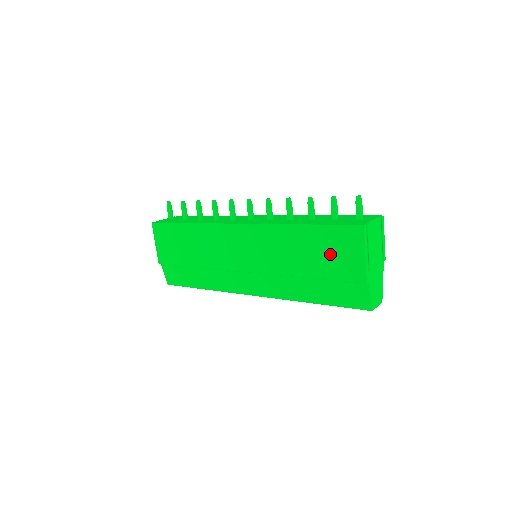
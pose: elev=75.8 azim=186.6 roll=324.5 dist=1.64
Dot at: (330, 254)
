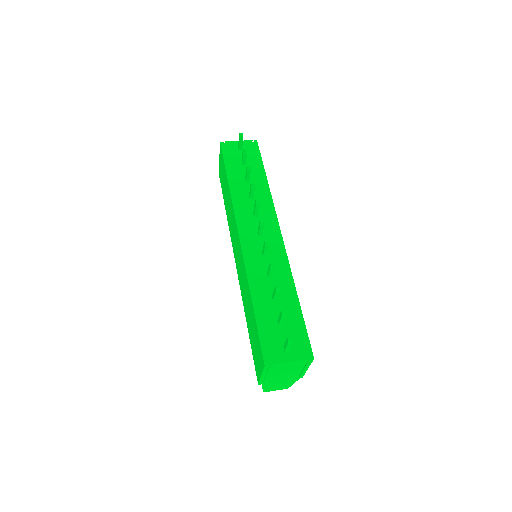
Dot at: (254, 341)
